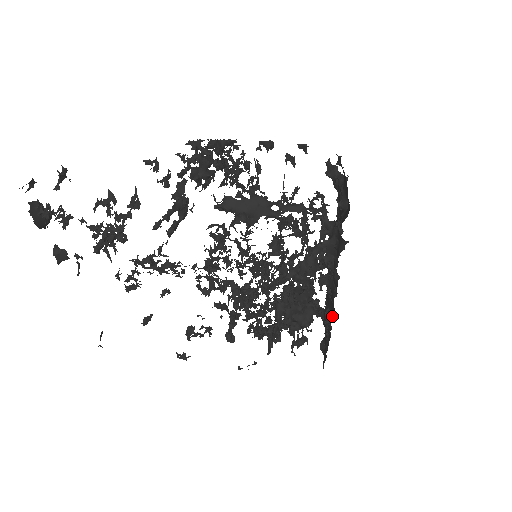
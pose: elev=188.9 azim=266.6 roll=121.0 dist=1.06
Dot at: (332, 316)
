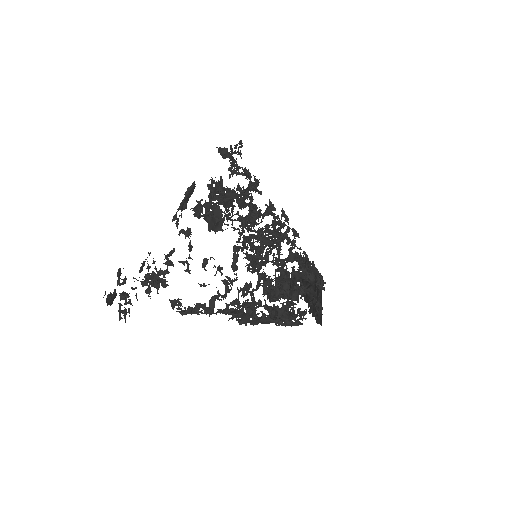
Dot at: occluded
